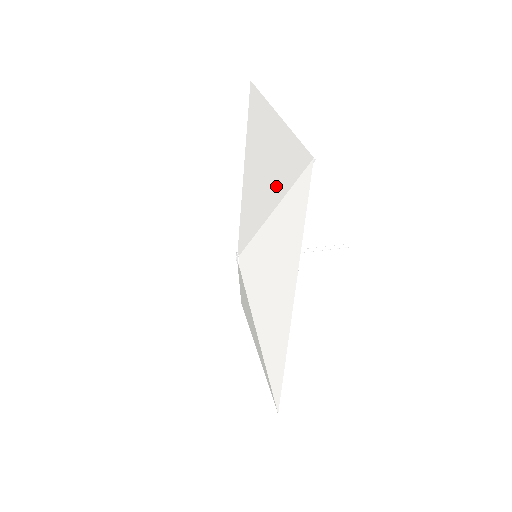
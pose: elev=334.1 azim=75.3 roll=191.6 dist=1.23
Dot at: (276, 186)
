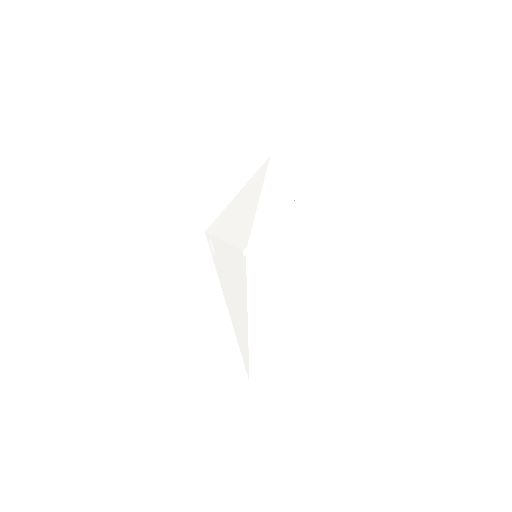
Dot at: (255, 191)
